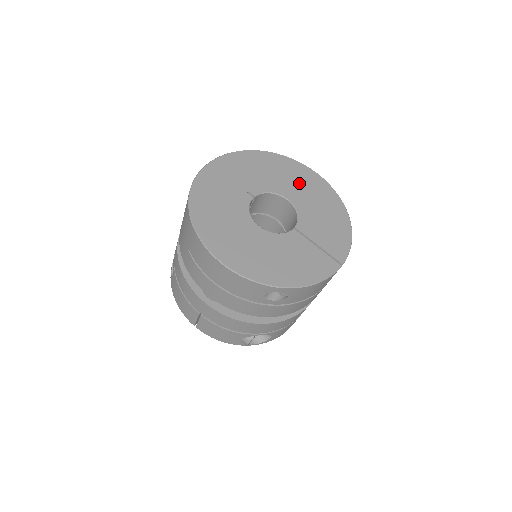
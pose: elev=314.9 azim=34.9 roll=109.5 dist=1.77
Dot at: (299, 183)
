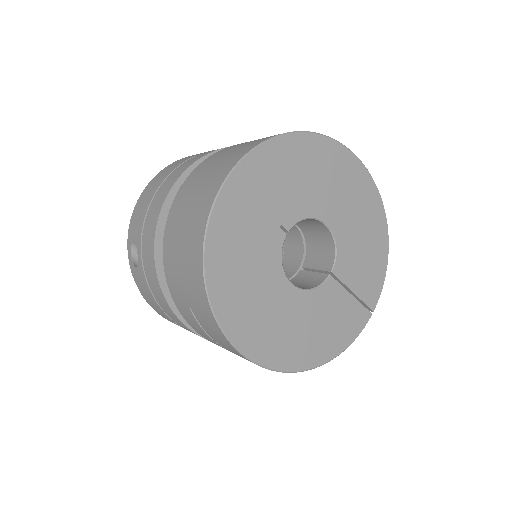
Dot at: (342, 190)
